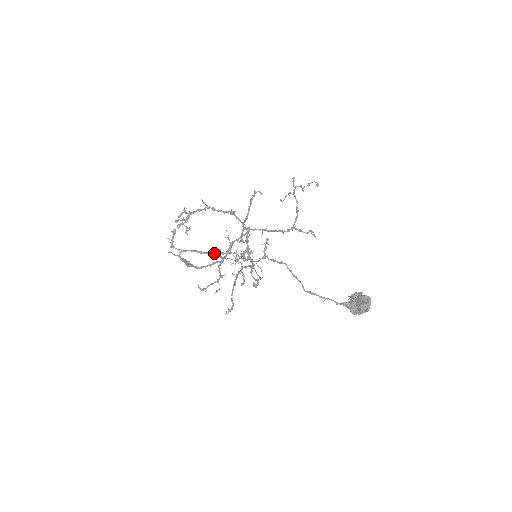
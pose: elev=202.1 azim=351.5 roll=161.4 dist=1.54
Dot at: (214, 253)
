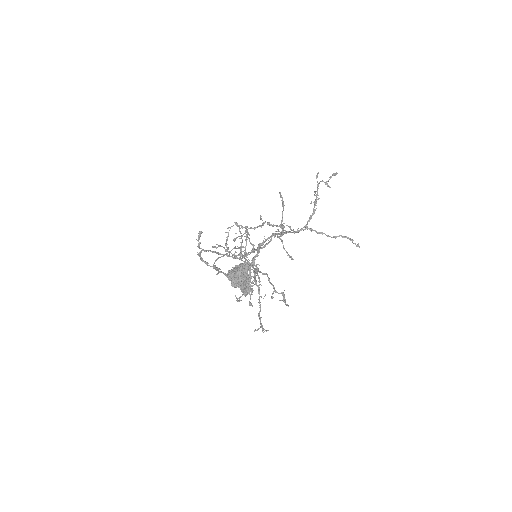
Dot at: occluded
